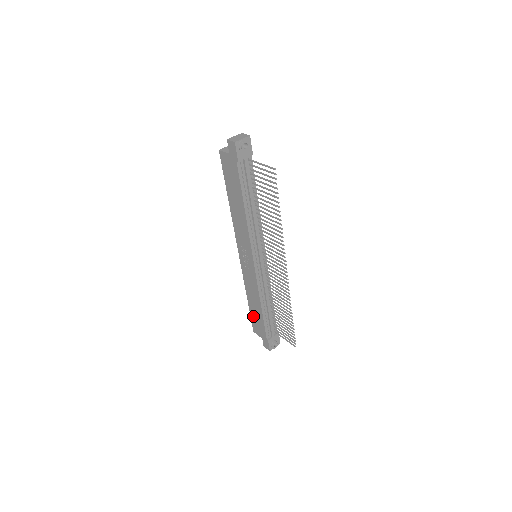
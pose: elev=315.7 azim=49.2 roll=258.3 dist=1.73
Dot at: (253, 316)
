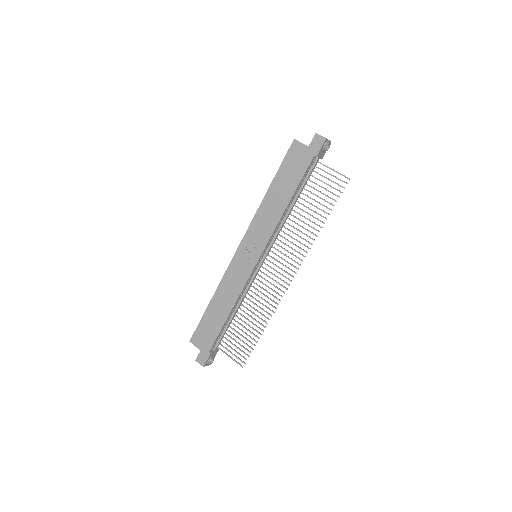
Dot at: (205, 321)
